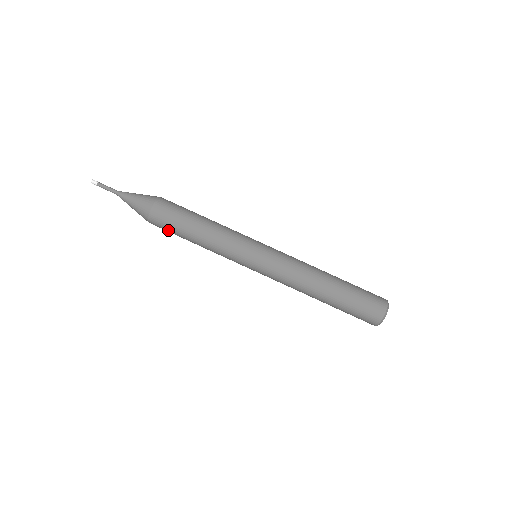
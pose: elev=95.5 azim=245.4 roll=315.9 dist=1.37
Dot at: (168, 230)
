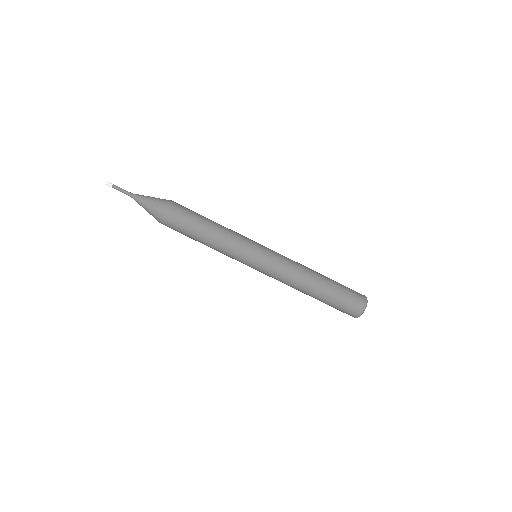
Dot at: (180, 227)
